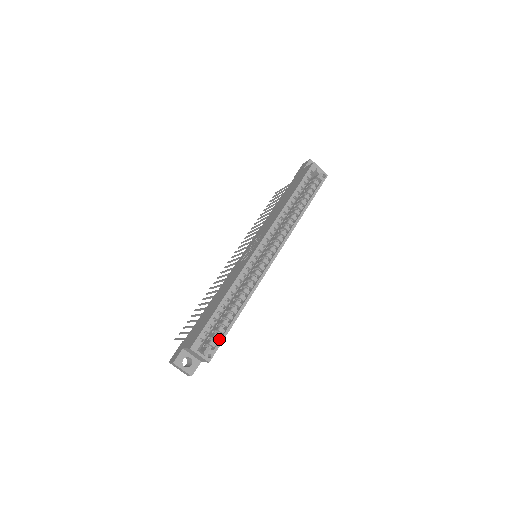
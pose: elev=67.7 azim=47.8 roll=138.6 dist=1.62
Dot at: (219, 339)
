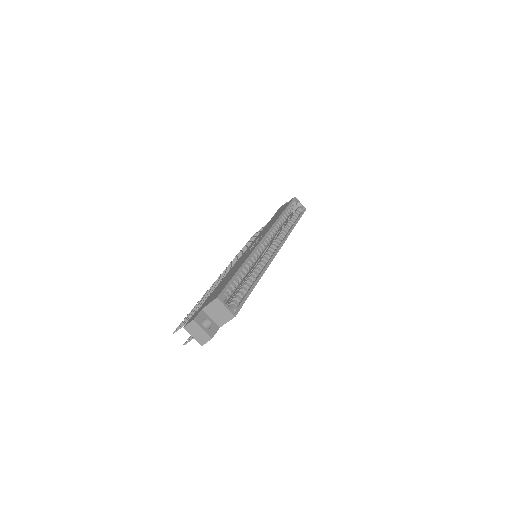
Dot at: (241, 300)
